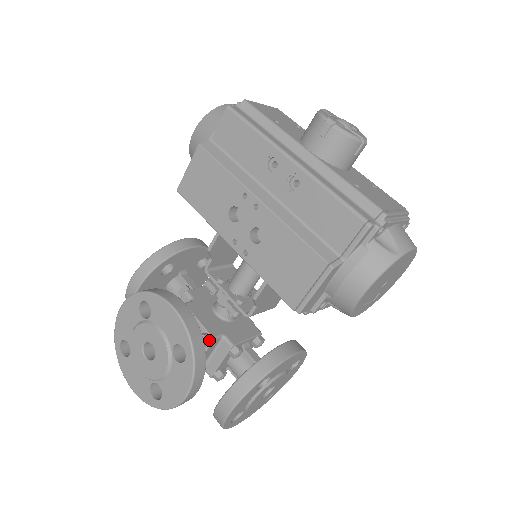
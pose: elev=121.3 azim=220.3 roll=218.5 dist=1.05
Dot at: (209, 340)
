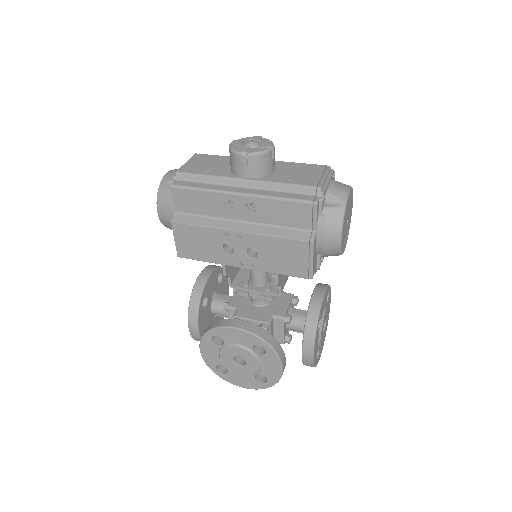
Dot at: (267, 326)
